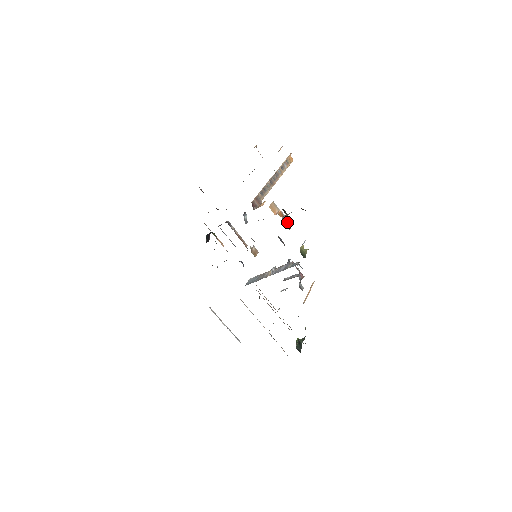
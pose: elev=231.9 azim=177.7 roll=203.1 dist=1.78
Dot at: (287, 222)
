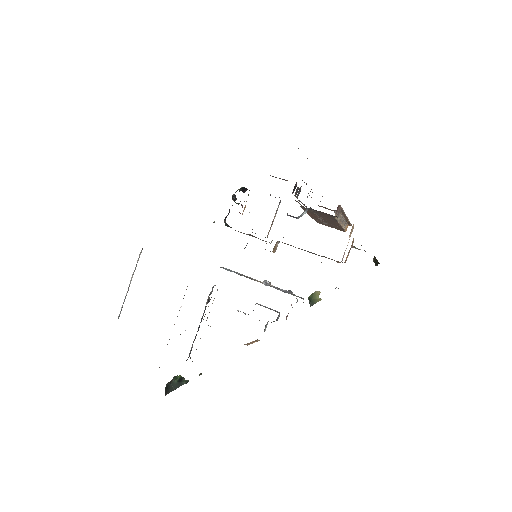
Dot at: (348, 255)
